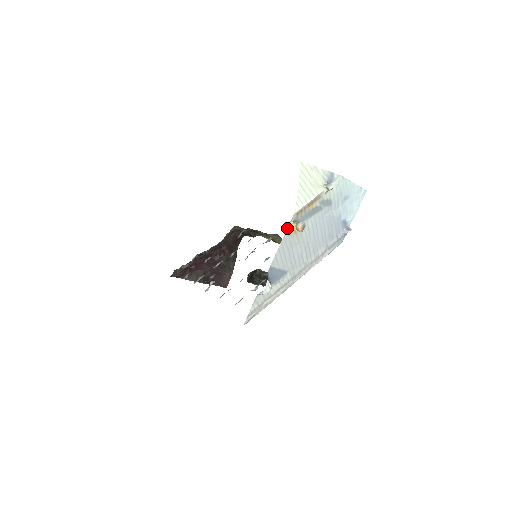
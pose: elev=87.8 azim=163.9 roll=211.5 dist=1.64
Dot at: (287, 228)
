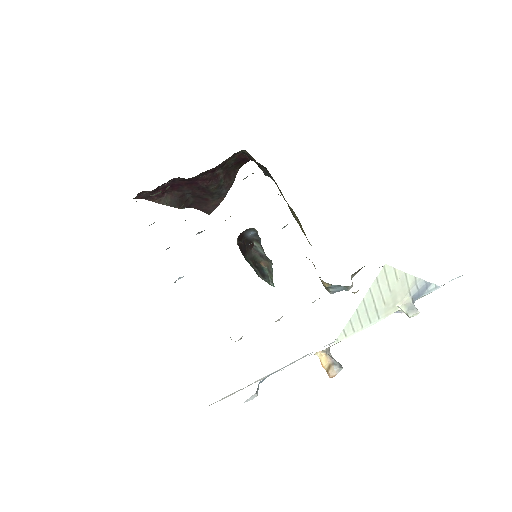
Dot at: occluded
